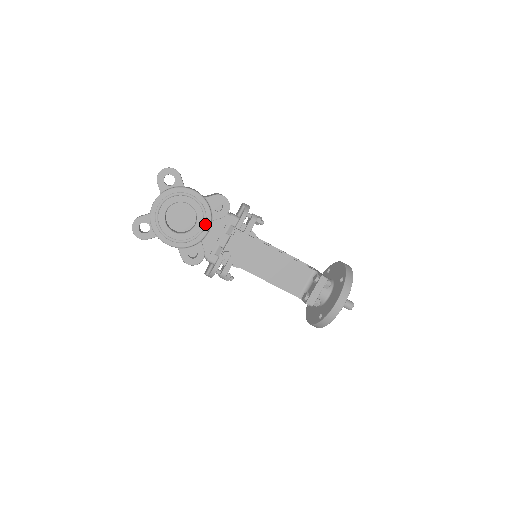
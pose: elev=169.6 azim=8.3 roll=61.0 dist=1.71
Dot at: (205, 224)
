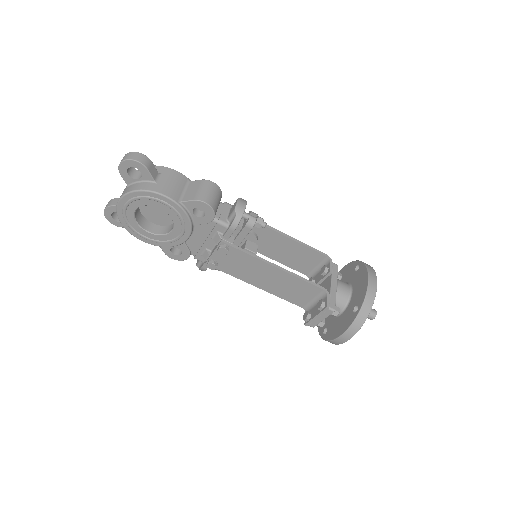
Dot at: (184, 230)
